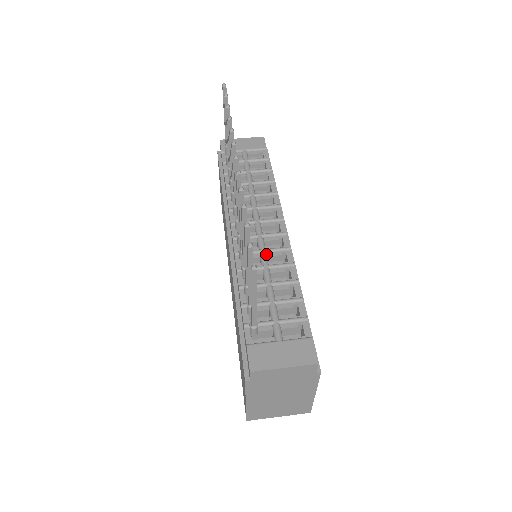
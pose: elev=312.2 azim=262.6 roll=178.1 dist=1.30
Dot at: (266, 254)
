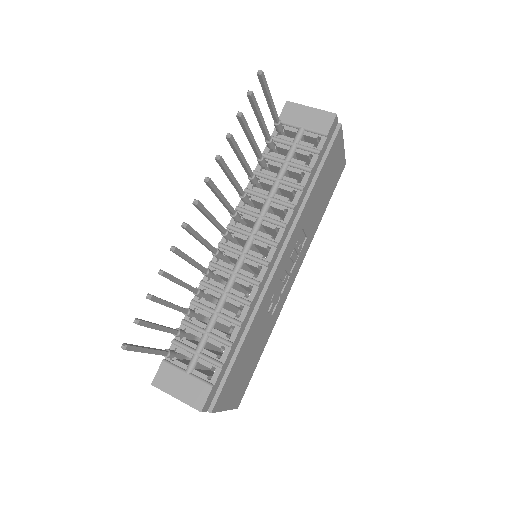
Dot at: (235, 279)
